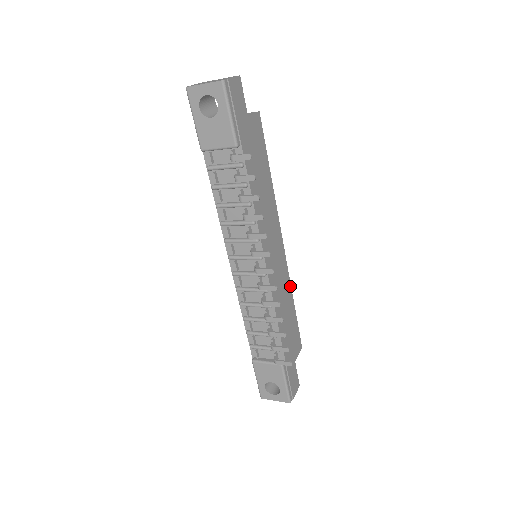
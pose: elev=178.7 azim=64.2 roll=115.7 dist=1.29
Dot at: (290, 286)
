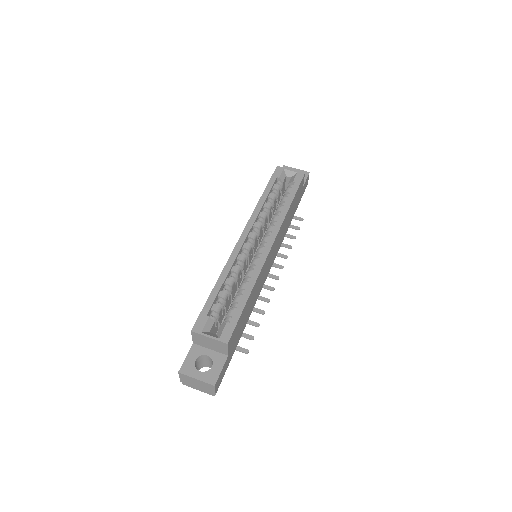
Dot at: (285, 217)
